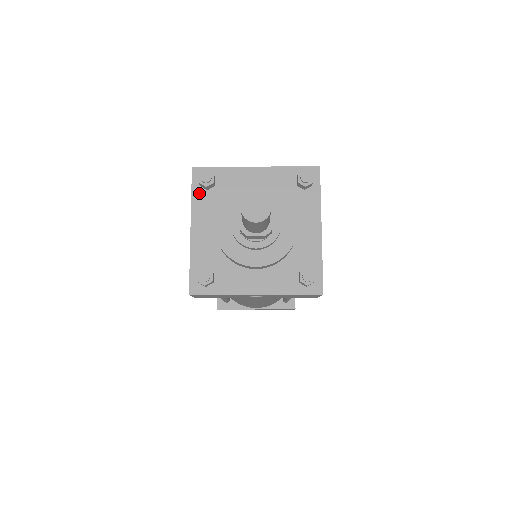
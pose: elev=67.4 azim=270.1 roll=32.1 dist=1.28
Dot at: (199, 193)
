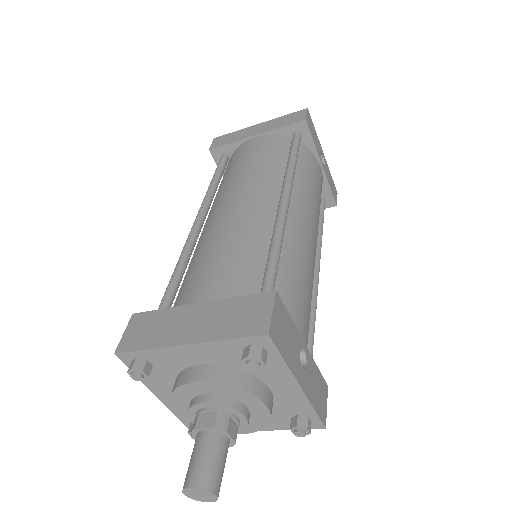
Dot at: occluded
